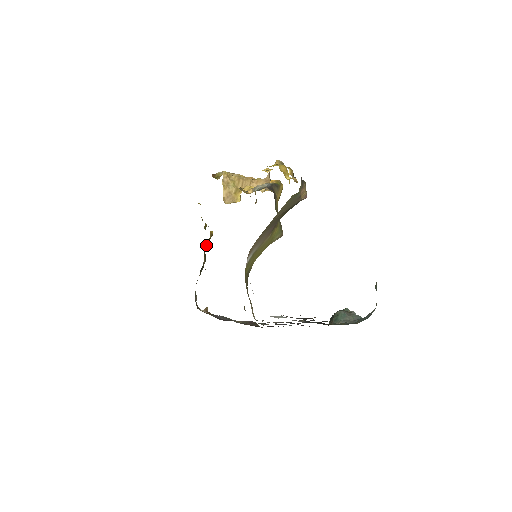
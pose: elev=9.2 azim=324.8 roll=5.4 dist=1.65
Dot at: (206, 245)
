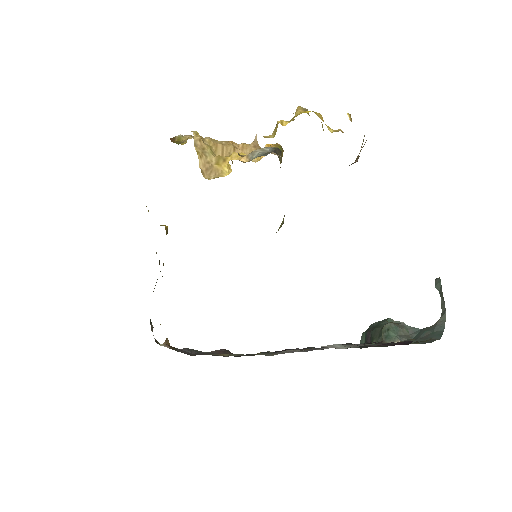
Dot at: occluded
